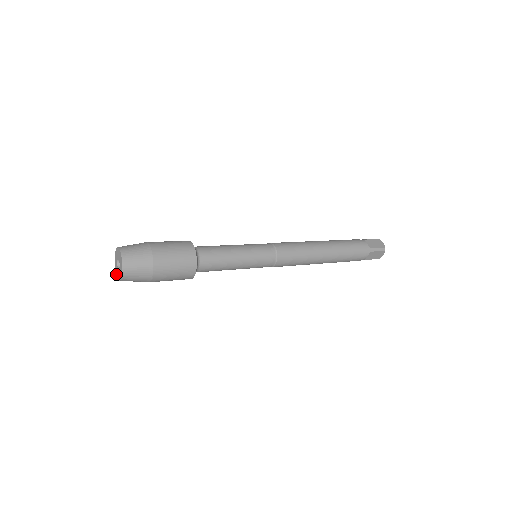
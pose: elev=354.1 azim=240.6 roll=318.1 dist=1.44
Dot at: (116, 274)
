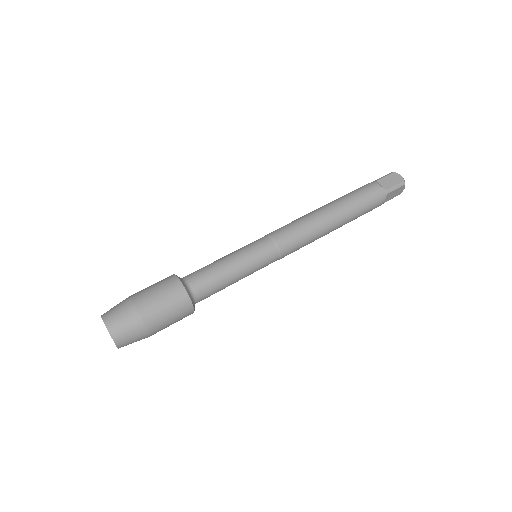
Dot at: occluded
